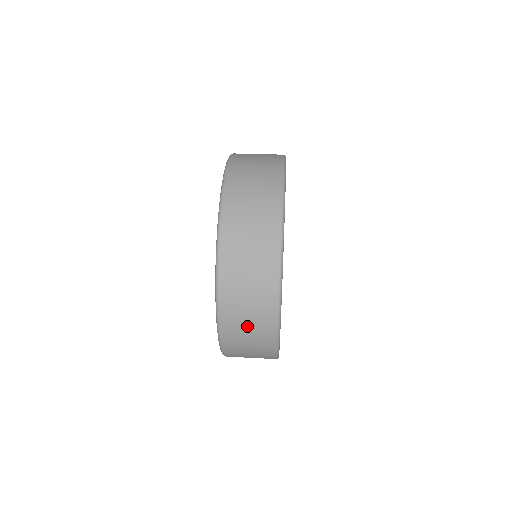
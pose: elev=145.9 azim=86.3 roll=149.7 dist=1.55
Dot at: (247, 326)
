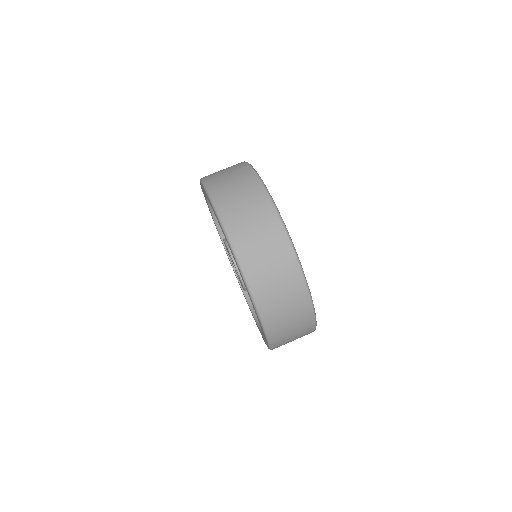
Dot at: occluded
